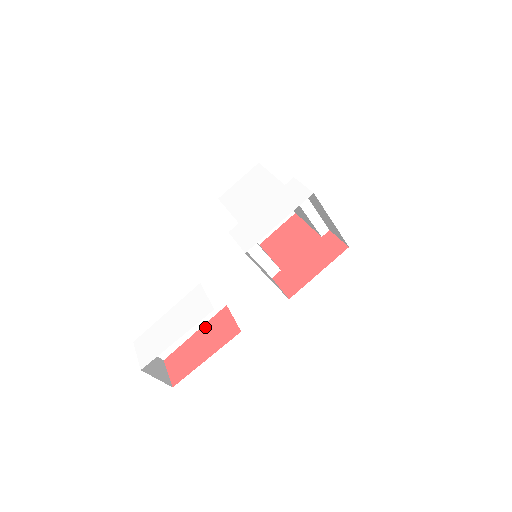
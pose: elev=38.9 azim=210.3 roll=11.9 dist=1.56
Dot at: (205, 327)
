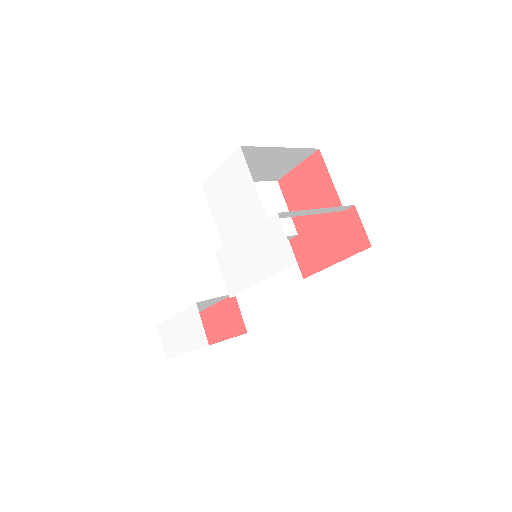
Dot at: (219, 306)
